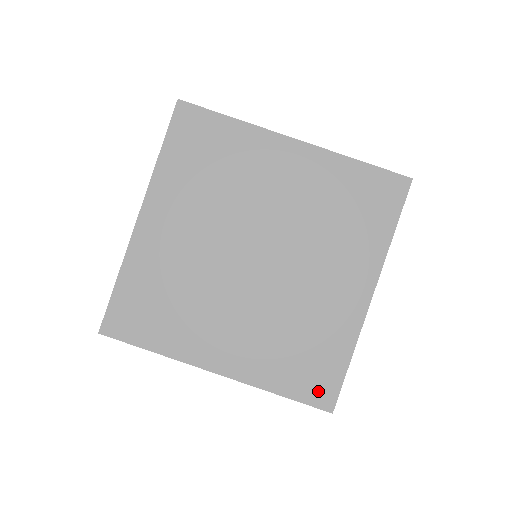
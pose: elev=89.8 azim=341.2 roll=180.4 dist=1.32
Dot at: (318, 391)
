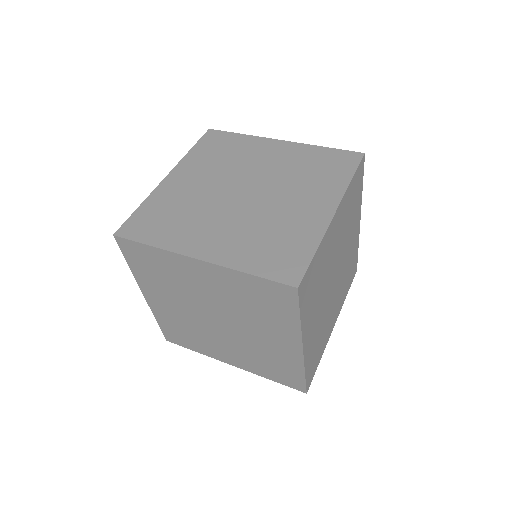
Dot at: (285, 271)
